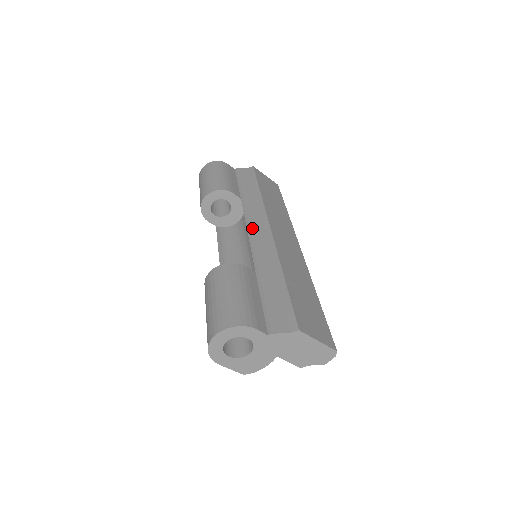
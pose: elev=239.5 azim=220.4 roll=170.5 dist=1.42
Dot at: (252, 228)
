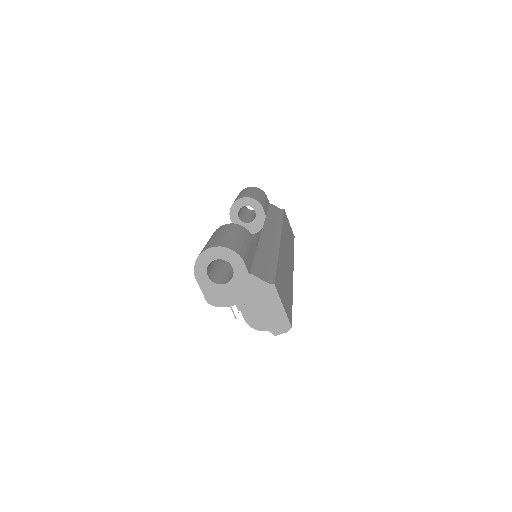
Dot at: (267, 230)
